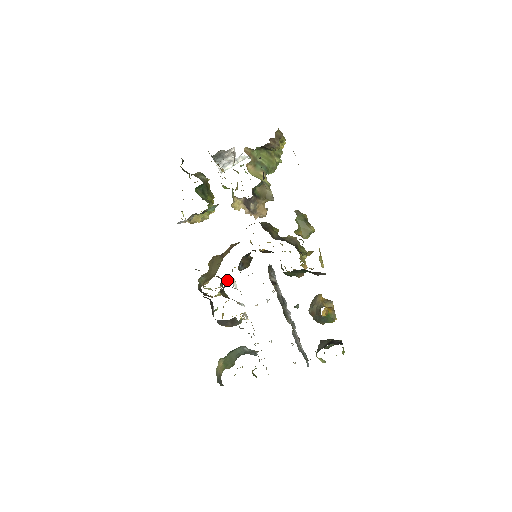
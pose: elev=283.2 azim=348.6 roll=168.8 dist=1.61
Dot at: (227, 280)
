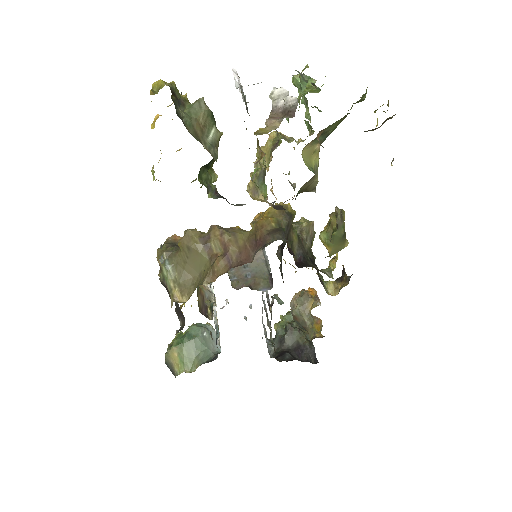
Dot at: occluded
